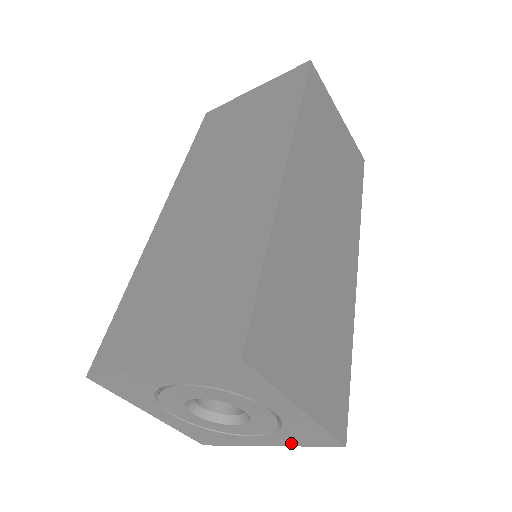
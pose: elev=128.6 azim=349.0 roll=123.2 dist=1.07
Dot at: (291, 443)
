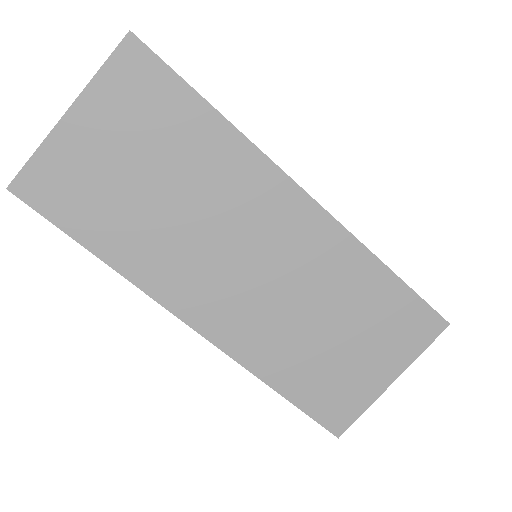
Dot at: occluded
